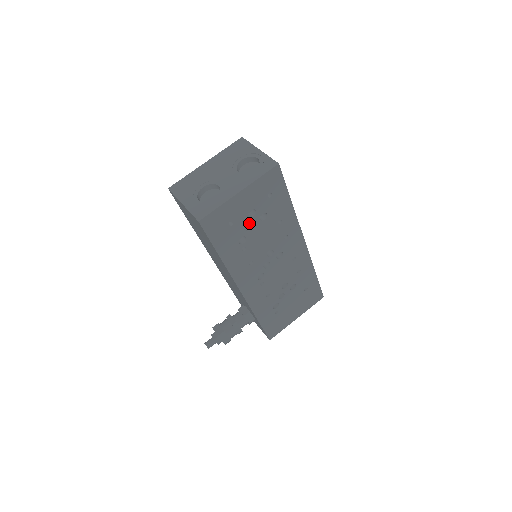
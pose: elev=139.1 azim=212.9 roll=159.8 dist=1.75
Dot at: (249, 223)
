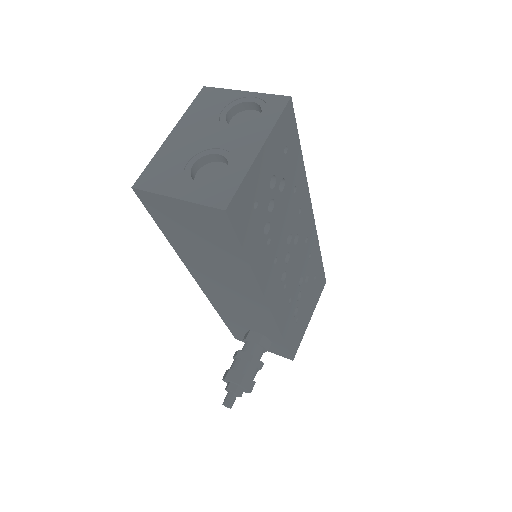
Dot at: occluded
